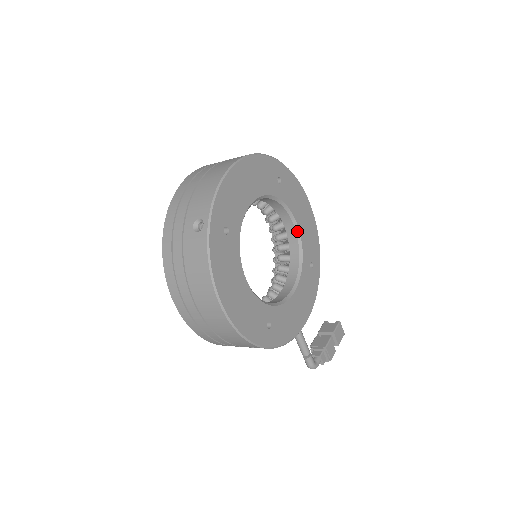
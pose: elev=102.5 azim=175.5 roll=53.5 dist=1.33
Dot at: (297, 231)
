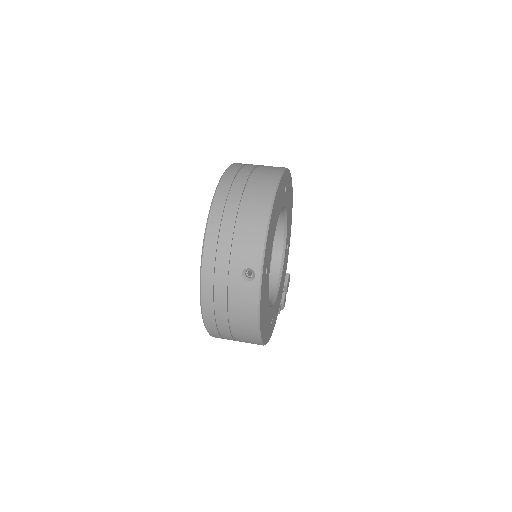
Dot at: (285, 224)
